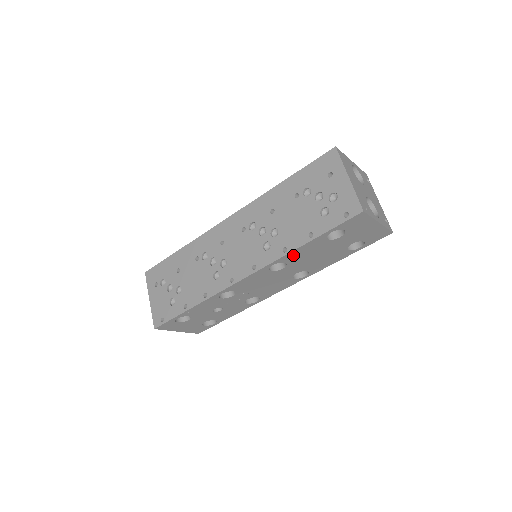
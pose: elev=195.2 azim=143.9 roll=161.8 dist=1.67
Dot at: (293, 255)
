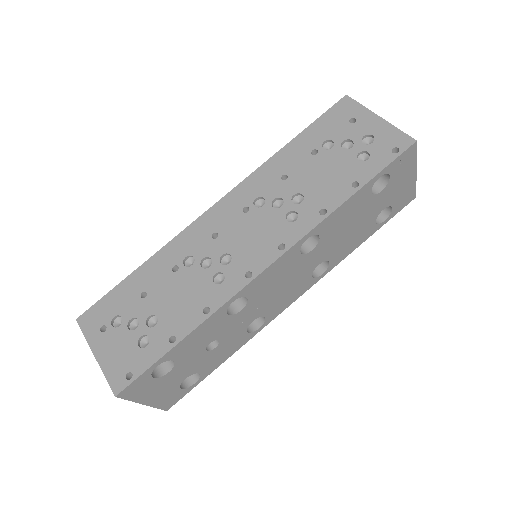
Dot at: (332, 220)
